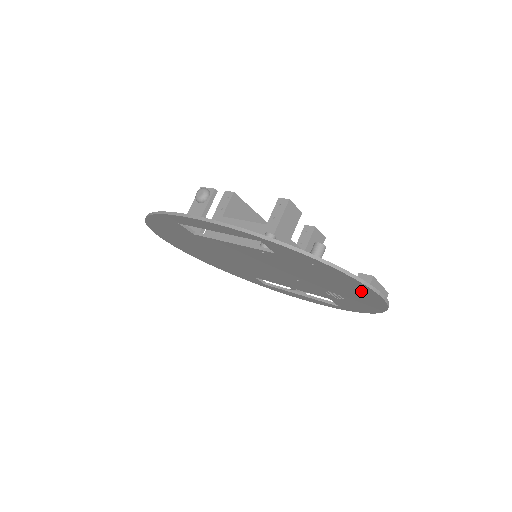
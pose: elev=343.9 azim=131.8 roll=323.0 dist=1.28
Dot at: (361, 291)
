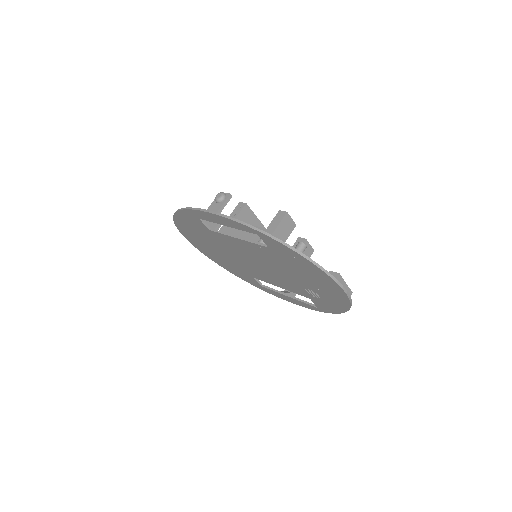
Dot at: (330, 286)
